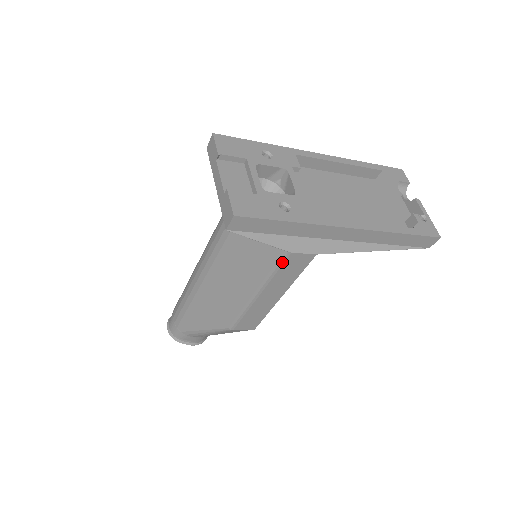
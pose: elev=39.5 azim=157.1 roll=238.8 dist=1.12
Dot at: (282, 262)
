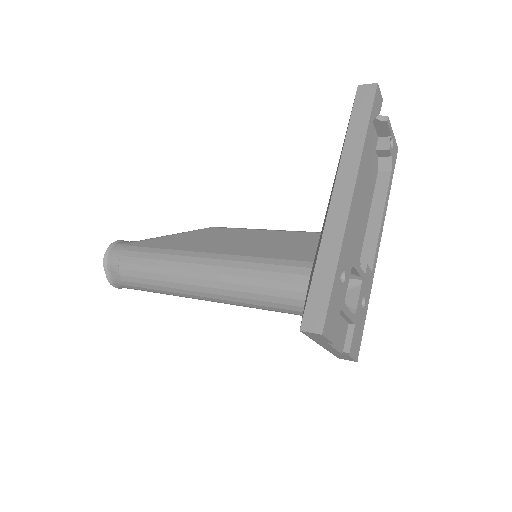
Dot at: occluded
